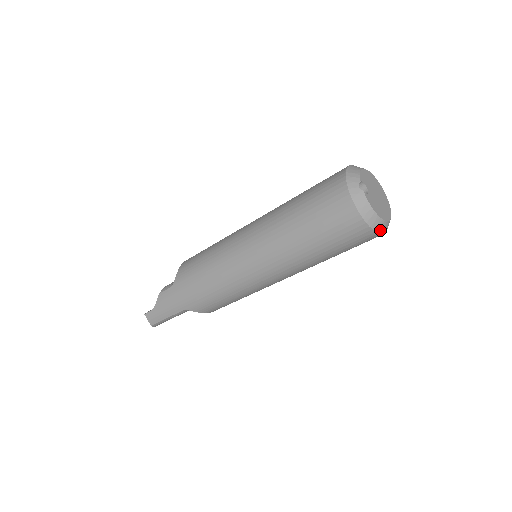
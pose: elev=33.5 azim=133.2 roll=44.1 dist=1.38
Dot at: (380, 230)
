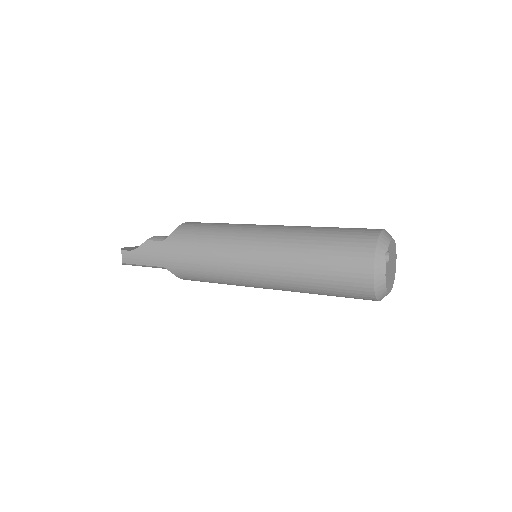
Dot at: (380, 298)
